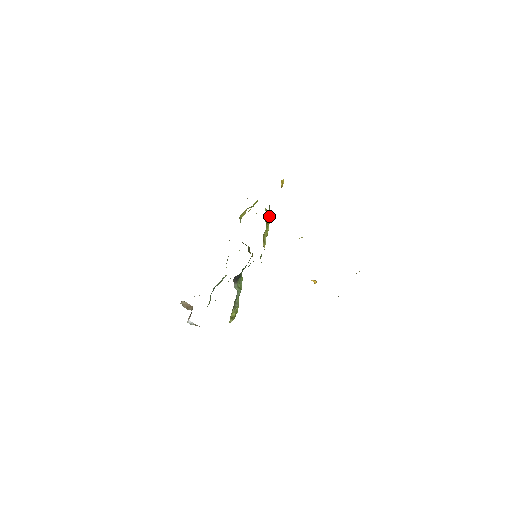
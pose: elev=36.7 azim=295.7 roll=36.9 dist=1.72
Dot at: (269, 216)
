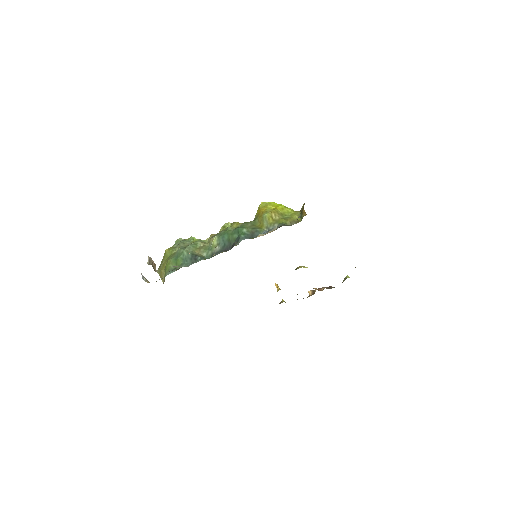
Dot at: occluded
